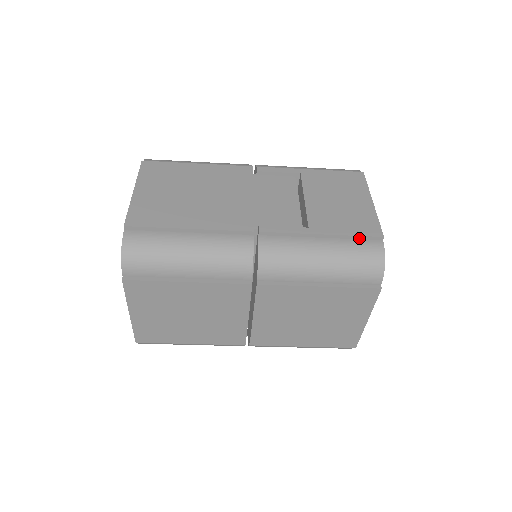
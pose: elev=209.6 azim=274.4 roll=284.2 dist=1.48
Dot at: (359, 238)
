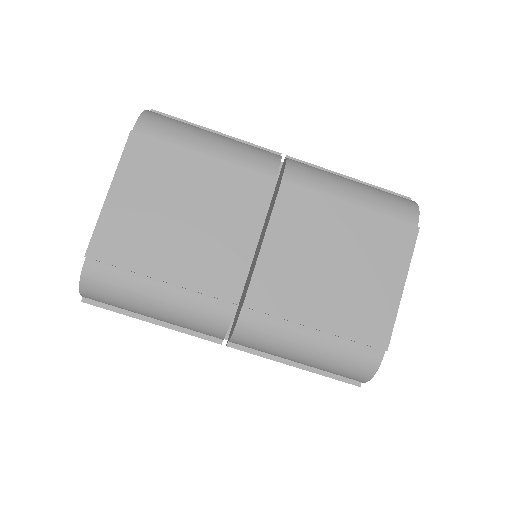
Dot at: occluded
